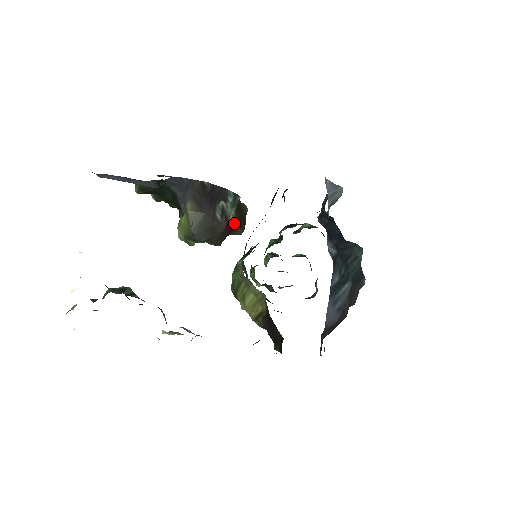
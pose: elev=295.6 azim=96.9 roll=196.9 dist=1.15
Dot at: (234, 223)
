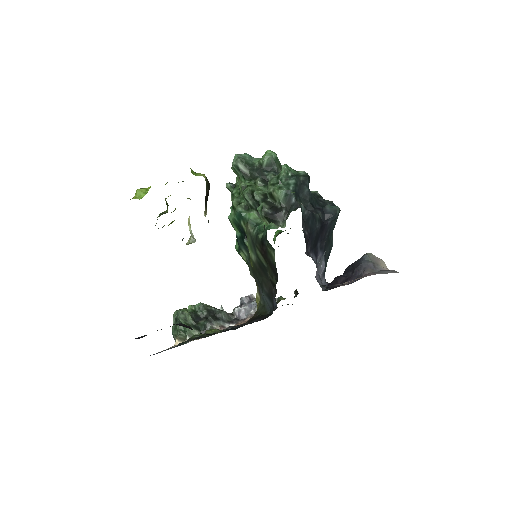
Dot at: (206, 206)
